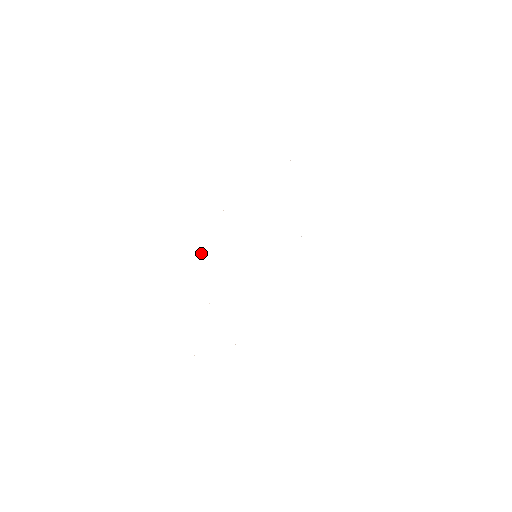
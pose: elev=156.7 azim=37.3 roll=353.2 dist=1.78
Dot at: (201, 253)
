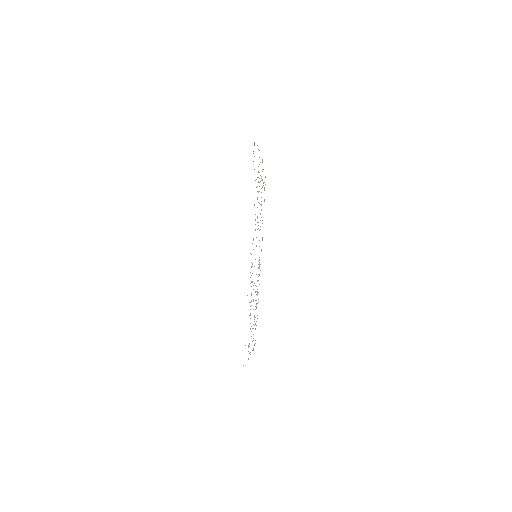
Dot at: occluded
